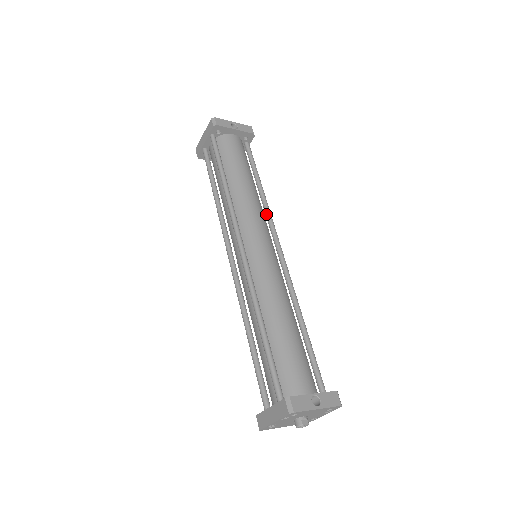
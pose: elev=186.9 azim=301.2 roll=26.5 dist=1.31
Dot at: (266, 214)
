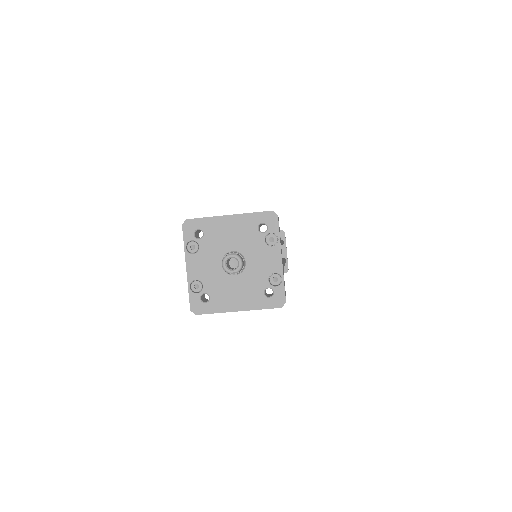
Dot at: occluded
